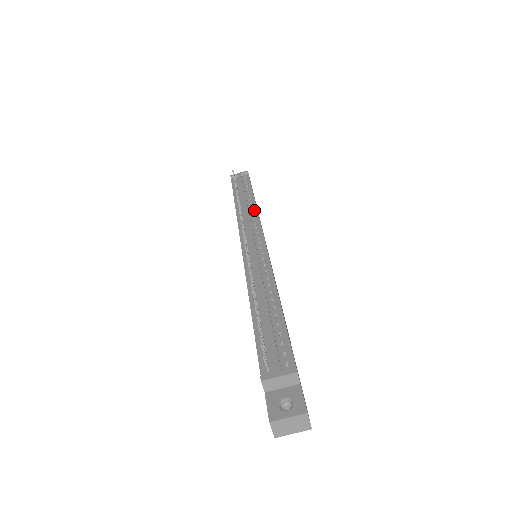
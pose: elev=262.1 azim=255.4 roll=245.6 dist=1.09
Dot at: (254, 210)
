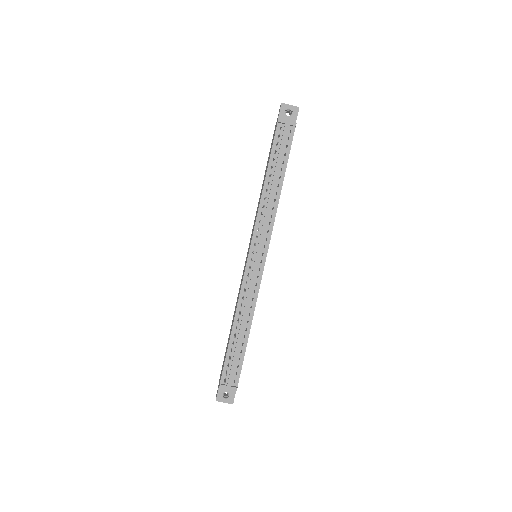
Dot at: (275, 209)
